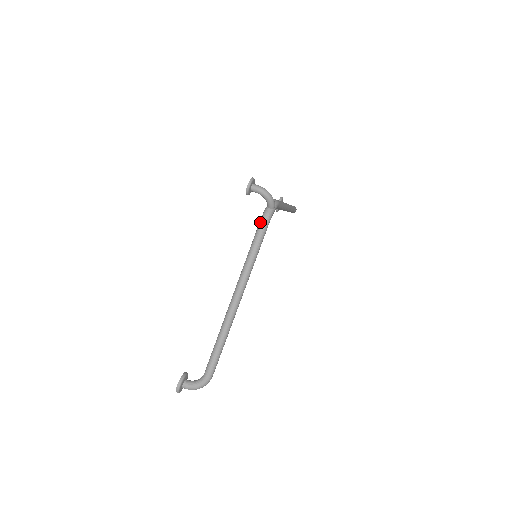
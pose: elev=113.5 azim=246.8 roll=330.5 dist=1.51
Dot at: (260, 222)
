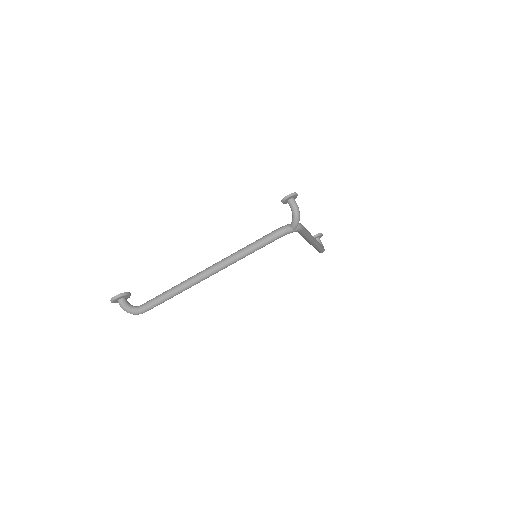
Dot at: (274, 231)
